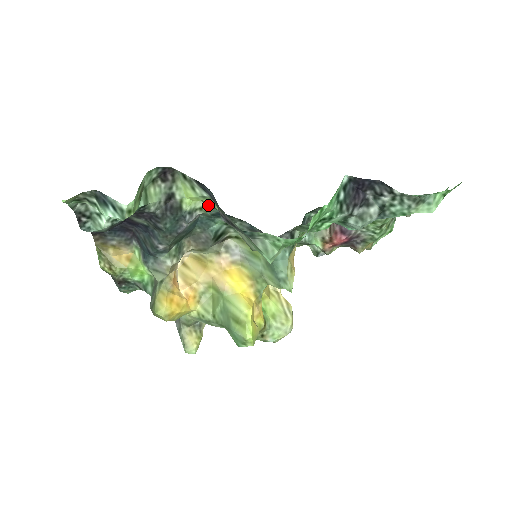
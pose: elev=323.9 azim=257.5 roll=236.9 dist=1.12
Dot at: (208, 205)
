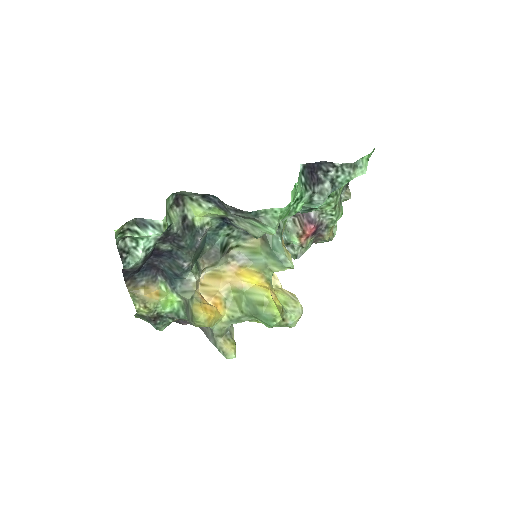
Dot at: (212, 219)
